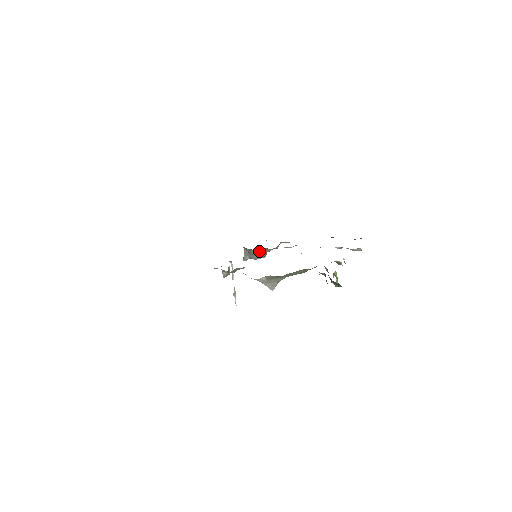
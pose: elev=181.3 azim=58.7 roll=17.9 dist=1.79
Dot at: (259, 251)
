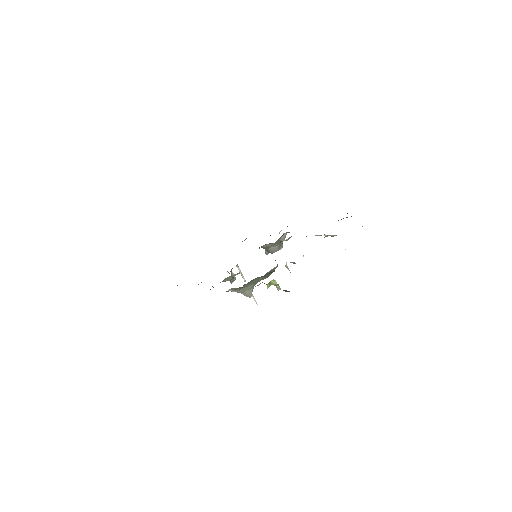
Dot at: occluded
